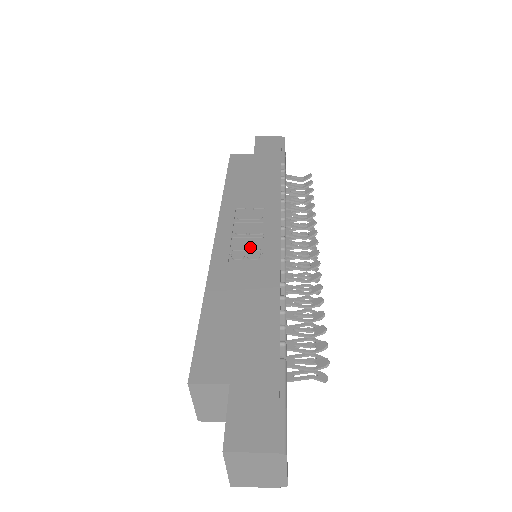
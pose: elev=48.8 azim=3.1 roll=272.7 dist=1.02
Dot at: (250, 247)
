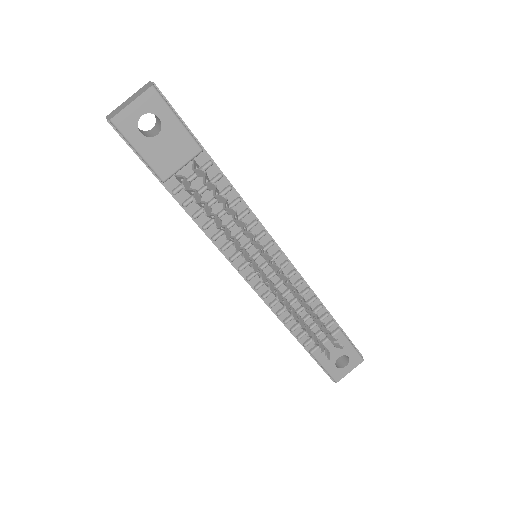
Dot at: occluded
